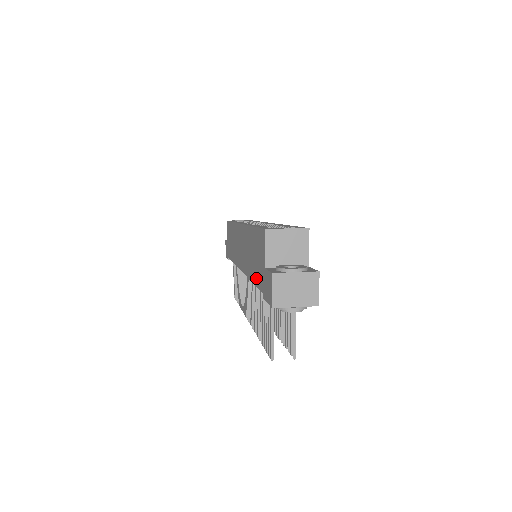
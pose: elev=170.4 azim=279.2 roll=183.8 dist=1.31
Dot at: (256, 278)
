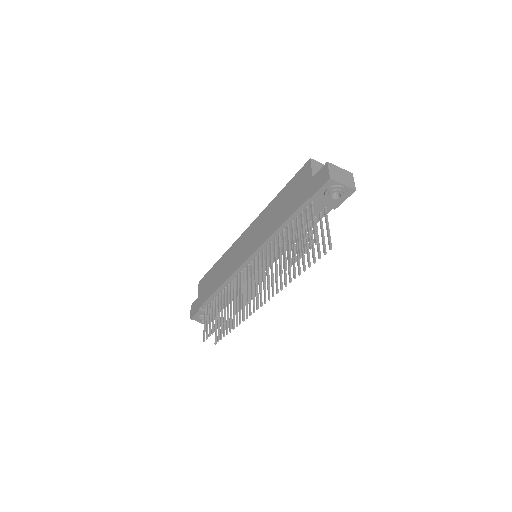
Dot at: (291, 209)
